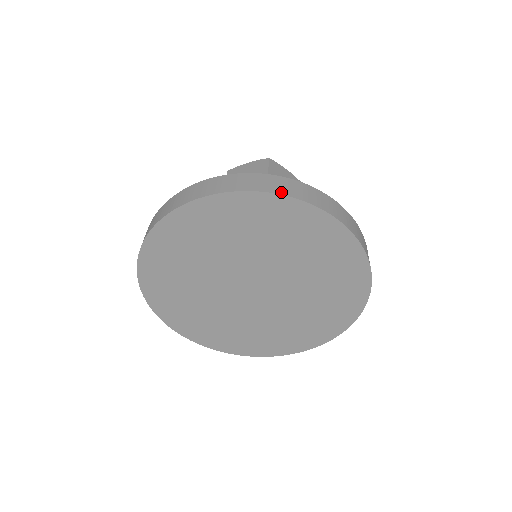
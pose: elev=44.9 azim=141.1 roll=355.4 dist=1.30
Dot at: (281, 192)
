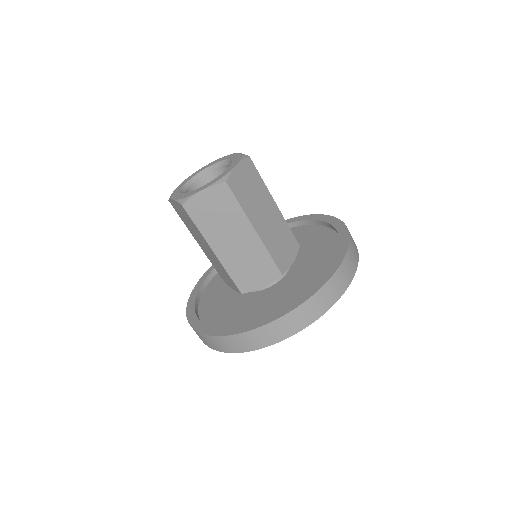
Dot at: (328, 308)
